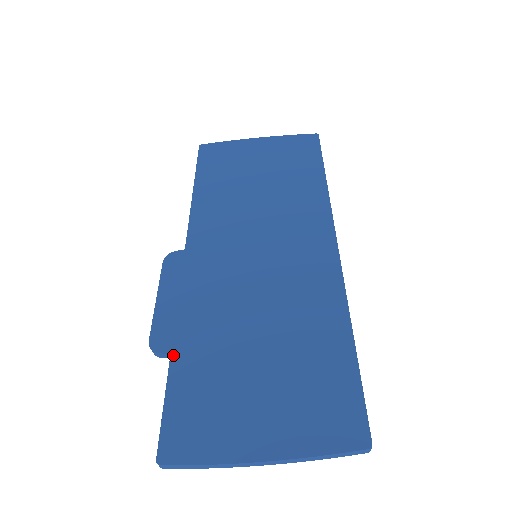
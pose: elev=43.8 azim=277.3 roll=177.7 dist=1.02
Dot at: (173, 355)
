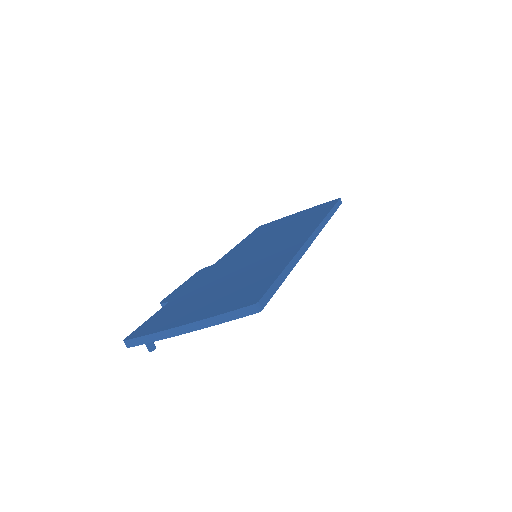
Dot at: (170, 302)
